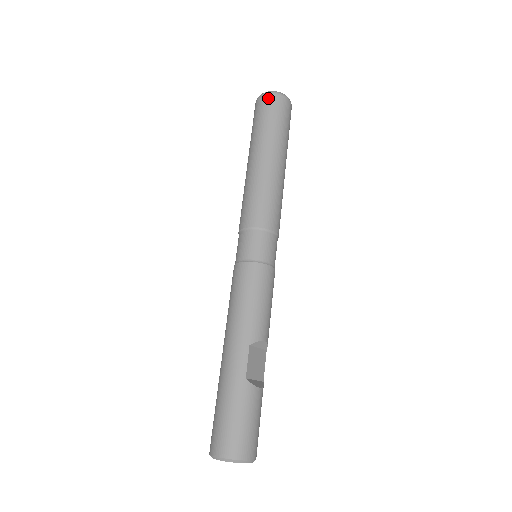
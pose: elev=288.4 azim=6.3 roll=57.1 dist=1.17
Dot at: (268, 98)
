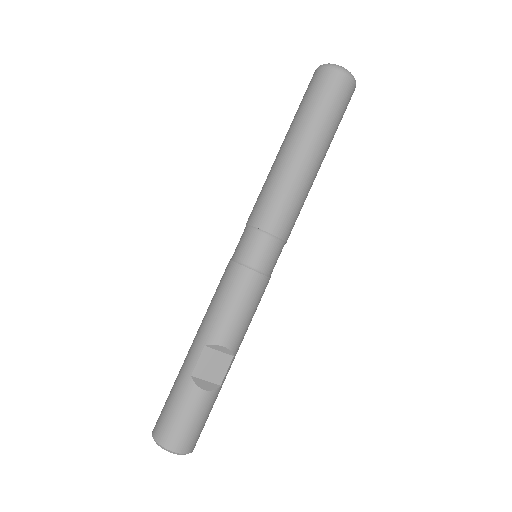
Dot at: (318, 73)
